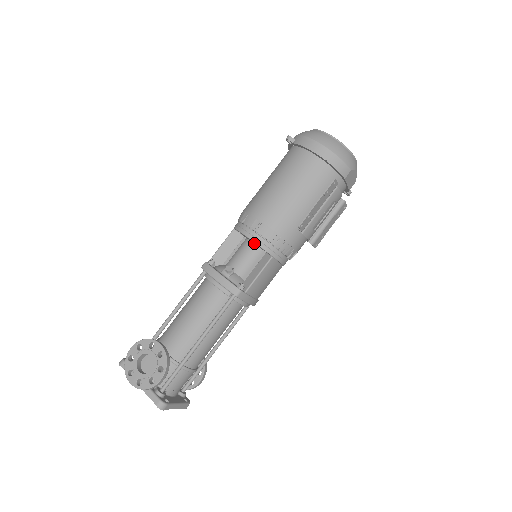
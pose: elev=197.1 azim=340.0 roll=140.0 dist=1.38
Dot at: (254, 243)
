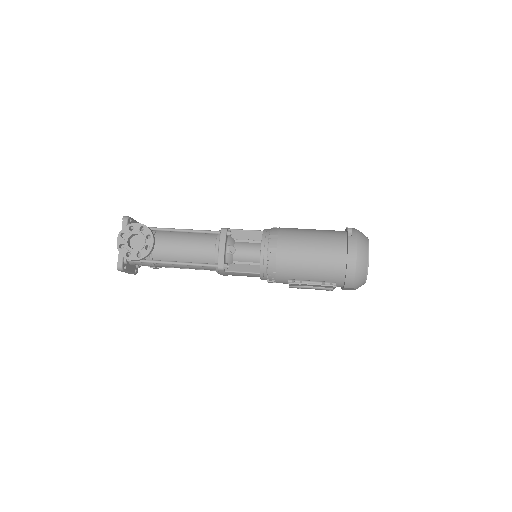
Dot at: occluded
